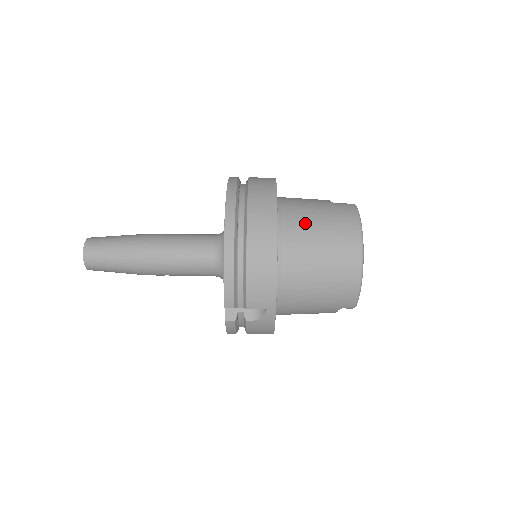
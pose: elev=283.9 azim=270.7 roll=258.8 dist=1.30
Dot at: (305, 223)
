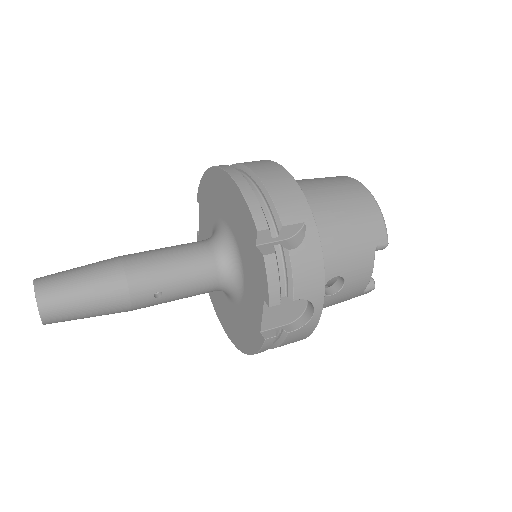
Dot at: occluded
